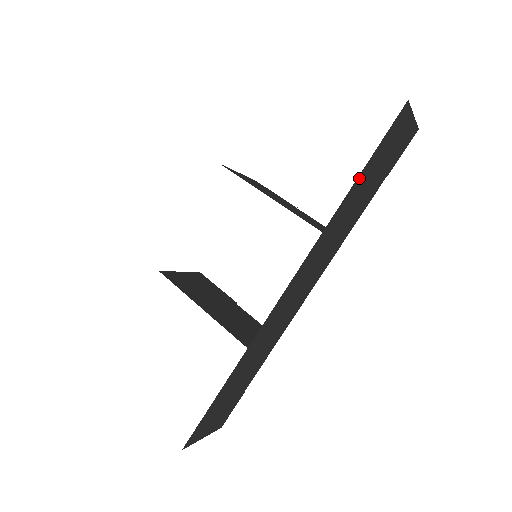
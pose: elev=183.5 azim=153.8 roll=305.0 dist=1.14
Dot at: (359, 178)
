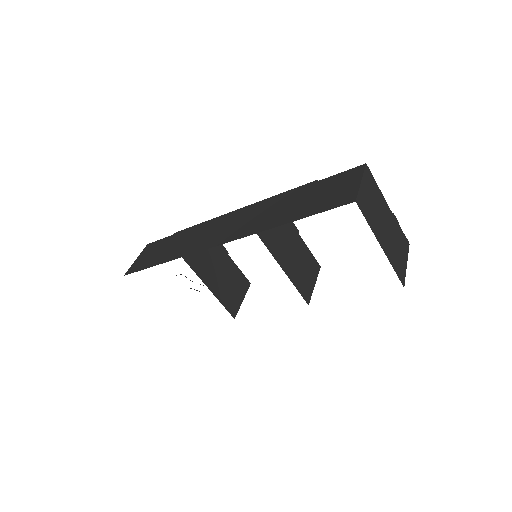
Dot at: occluded
